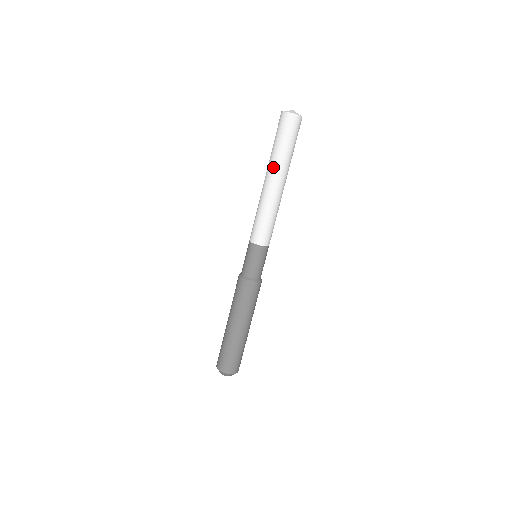
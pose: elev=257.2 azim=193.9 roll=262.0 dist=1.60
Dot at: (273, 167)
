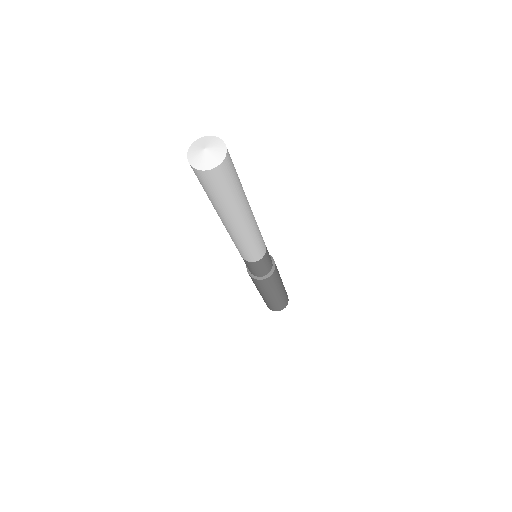
Dot at: occluded
